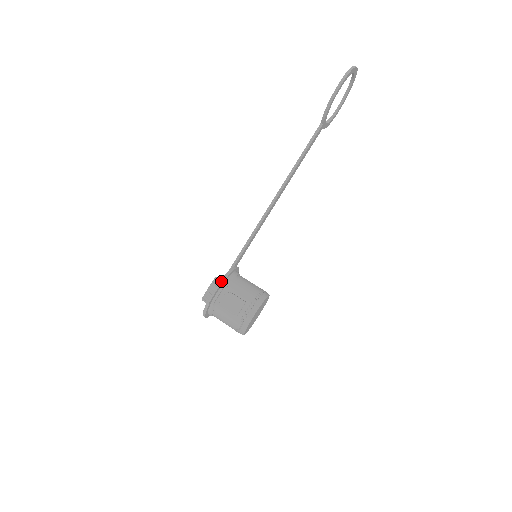
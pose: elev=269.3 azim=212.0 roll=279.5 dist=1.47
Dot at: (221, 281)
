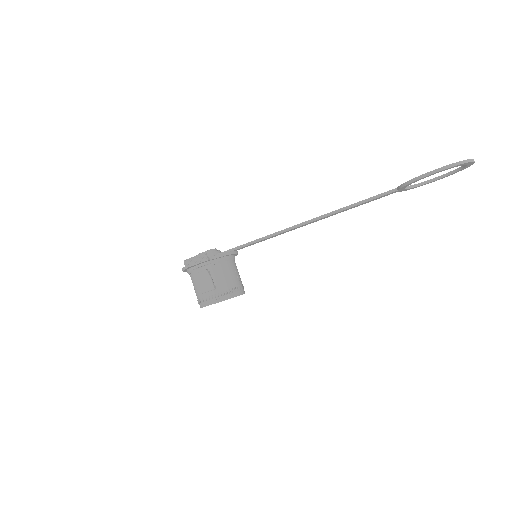
Dot at: (207, 259)
